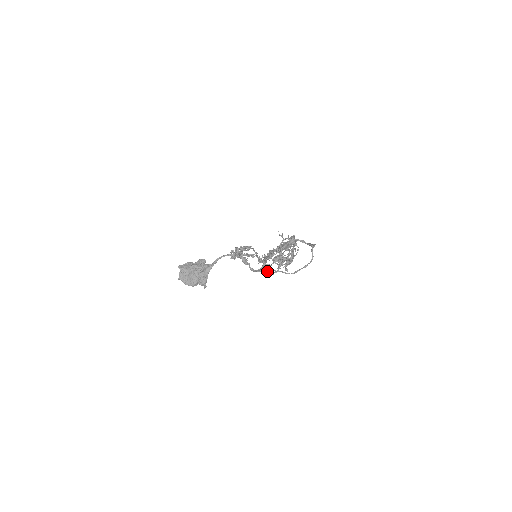
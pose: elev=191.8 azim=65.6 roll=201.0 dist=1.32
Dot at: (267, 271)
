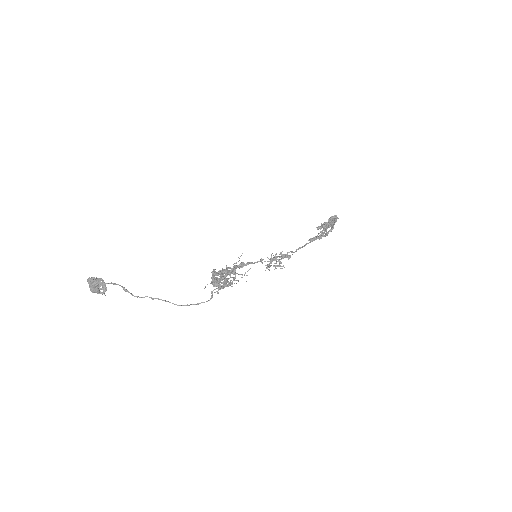
Dot at: (152, 299)
